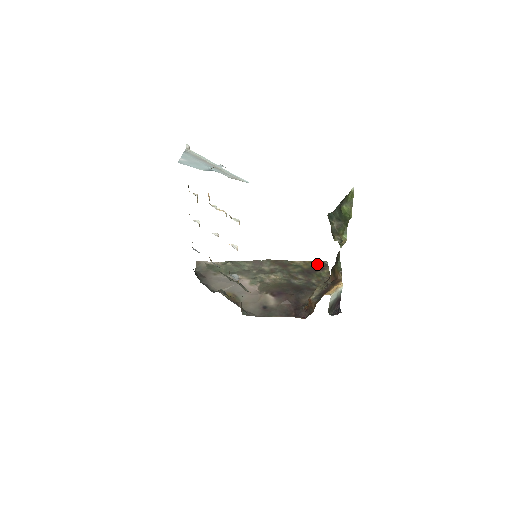
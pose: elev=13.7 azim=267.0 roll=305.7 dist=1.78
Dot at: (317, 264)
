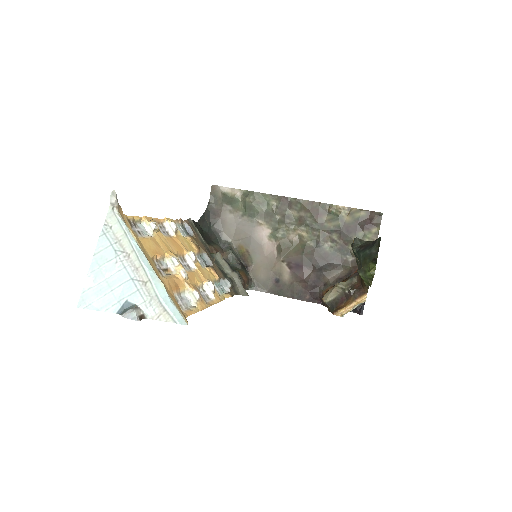
Dot at: (366, 215)
